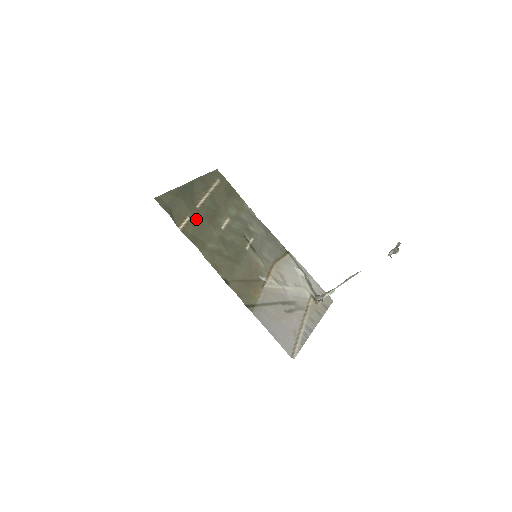
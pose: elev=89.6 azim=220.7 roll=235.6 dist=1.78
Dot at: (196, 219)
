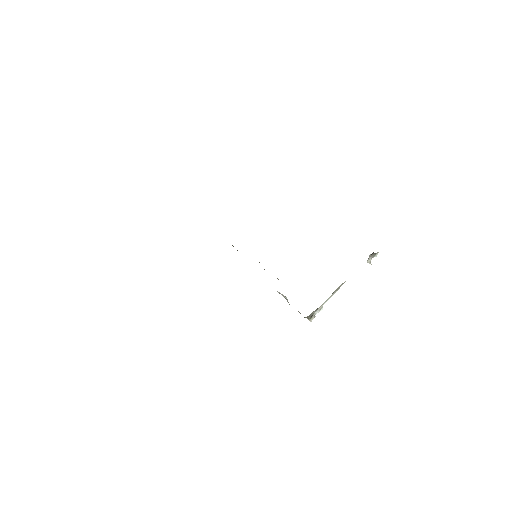
Dot at: occluded
